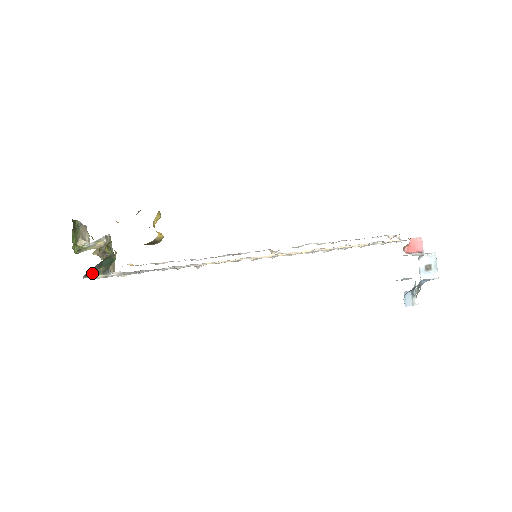
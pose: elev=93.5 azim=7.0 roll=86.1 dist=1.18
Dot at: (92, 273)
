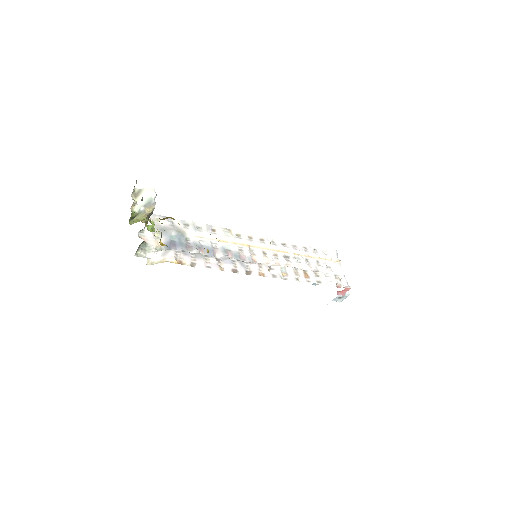
Dot at: (139, 246)
